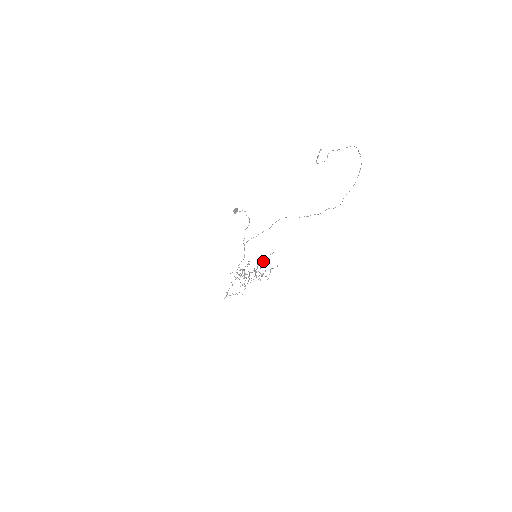
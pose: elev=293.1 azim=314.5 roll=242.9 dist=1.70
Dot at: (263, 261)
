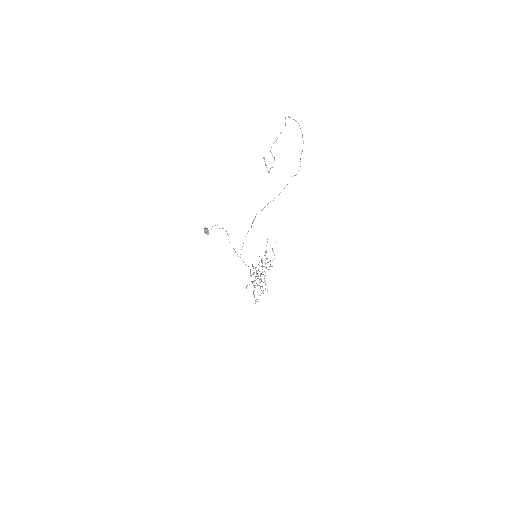
Dot at: (265, 255)
